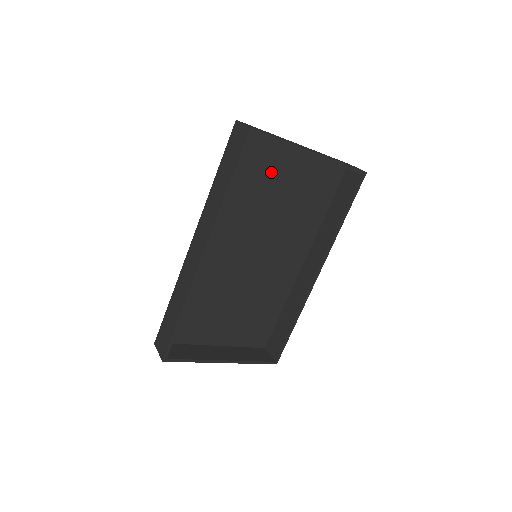
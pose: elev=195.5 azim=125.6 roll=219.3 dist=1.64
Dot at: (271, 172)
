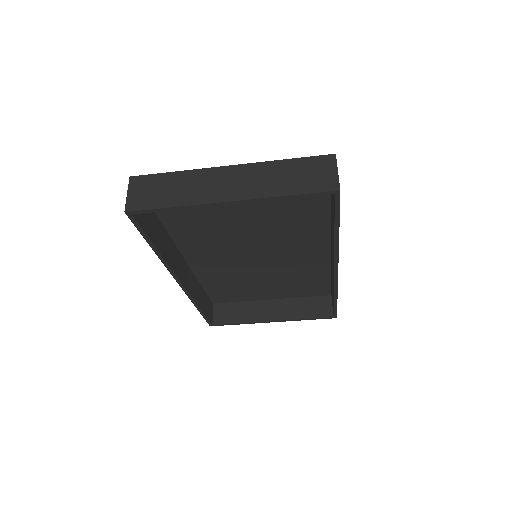
Dot at: occluded
